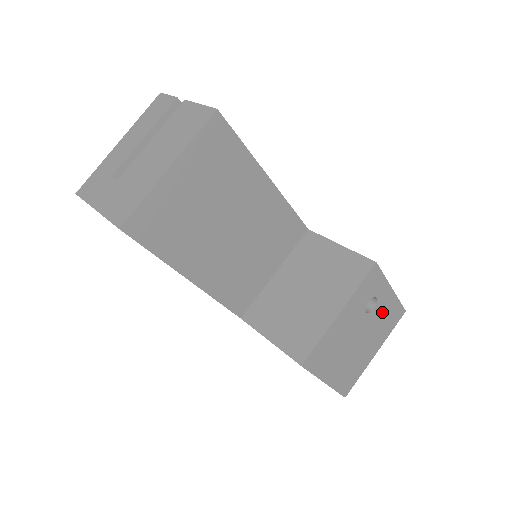
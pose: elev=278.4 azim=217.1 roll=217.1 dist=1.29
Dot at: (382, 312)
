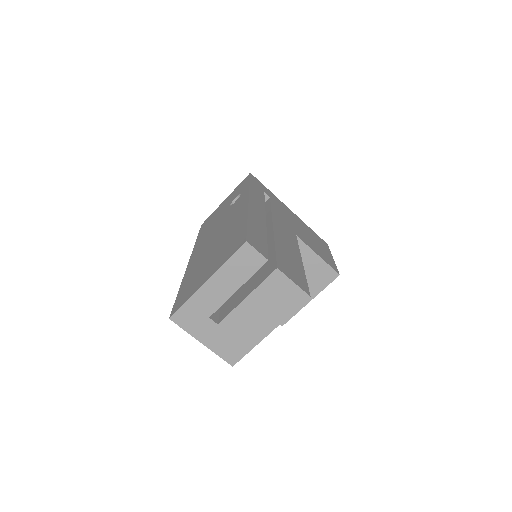
Dot at: occluded
